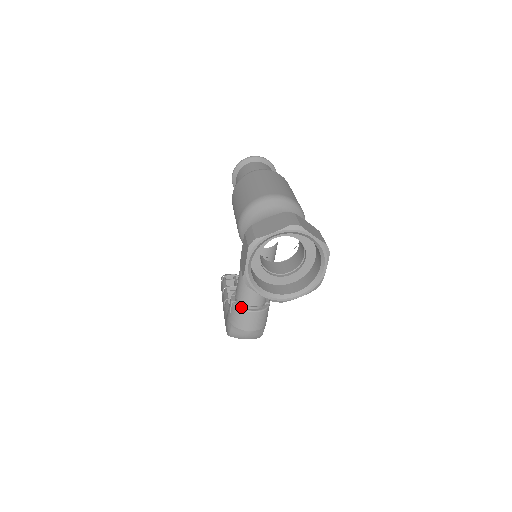
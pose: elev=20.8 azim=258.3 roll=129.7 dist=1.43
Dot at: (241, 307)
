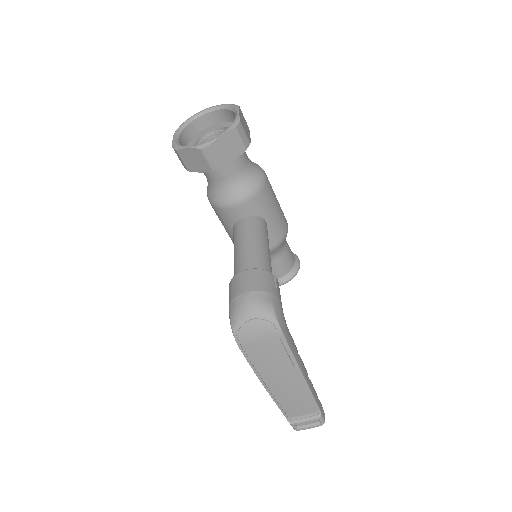
Dot at: (234, 278)
